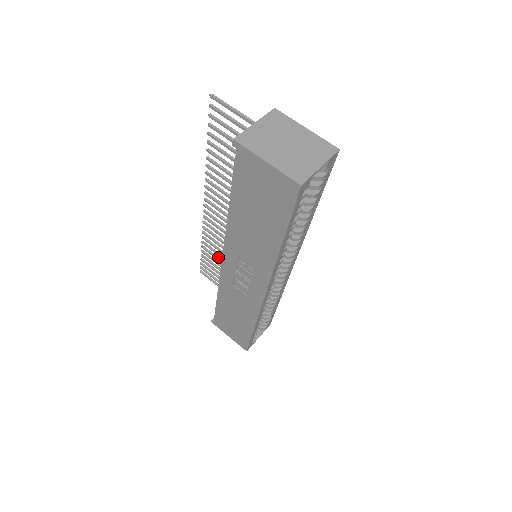
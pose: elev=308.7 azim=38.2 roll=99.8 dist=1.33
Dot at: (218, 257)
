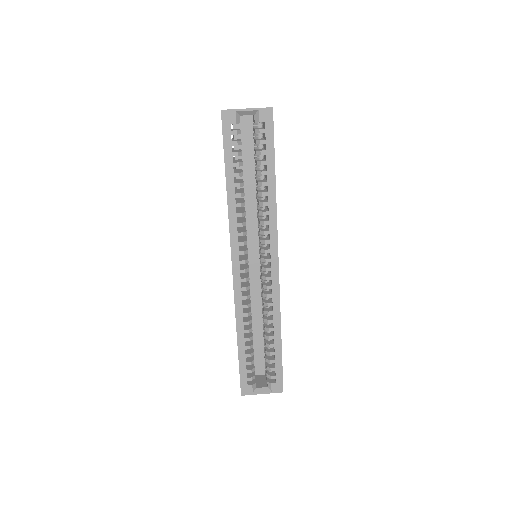
Dot at: occluded
